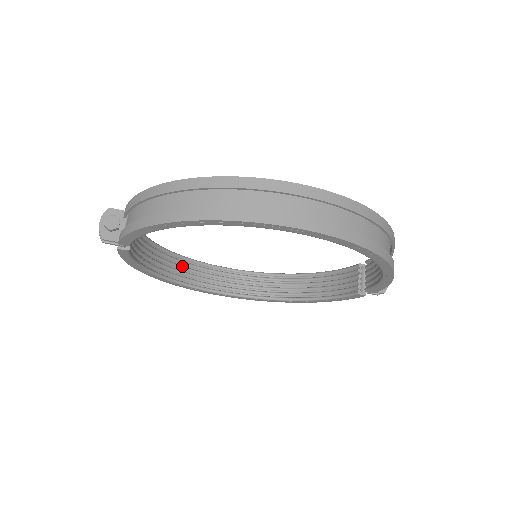
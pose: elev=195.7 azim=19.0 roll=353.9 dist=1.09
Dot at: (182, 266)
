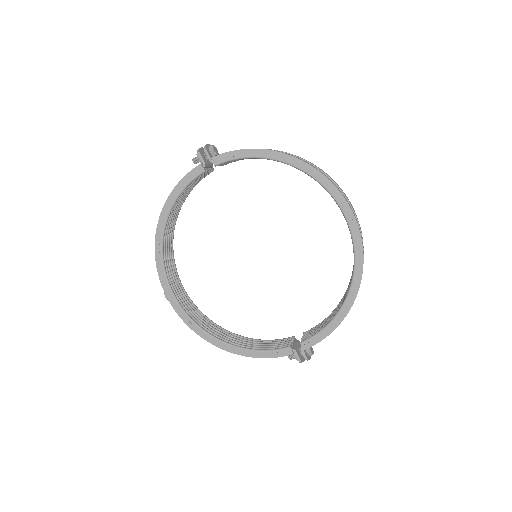
Dot at: (170, 248)
